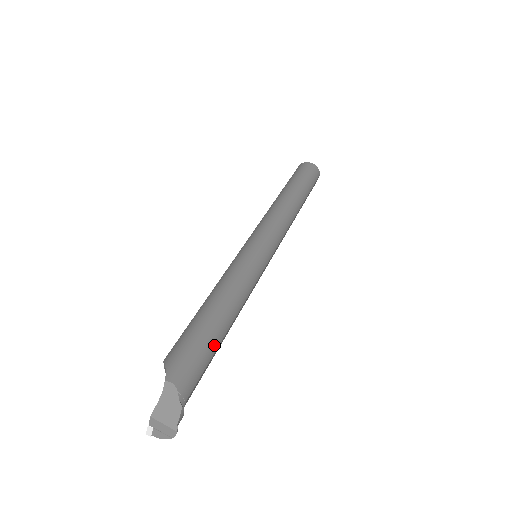
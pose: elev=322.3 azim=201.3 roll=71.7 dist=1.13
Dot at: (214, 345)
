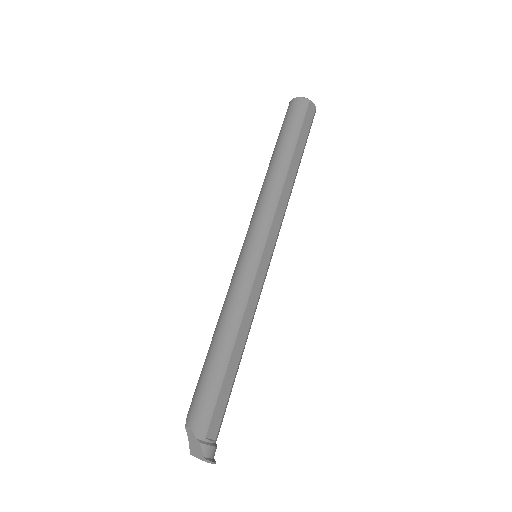
Dot at: (218, 377)
